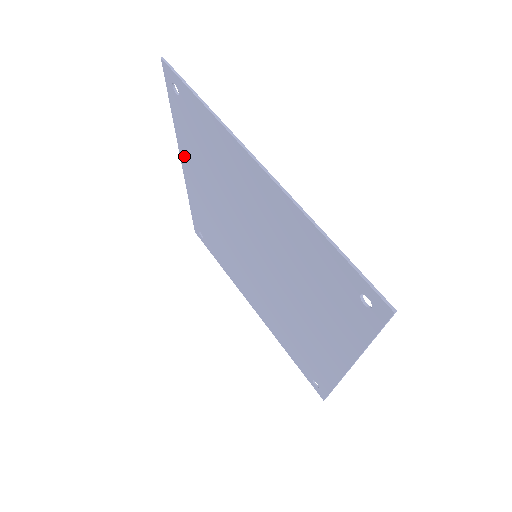
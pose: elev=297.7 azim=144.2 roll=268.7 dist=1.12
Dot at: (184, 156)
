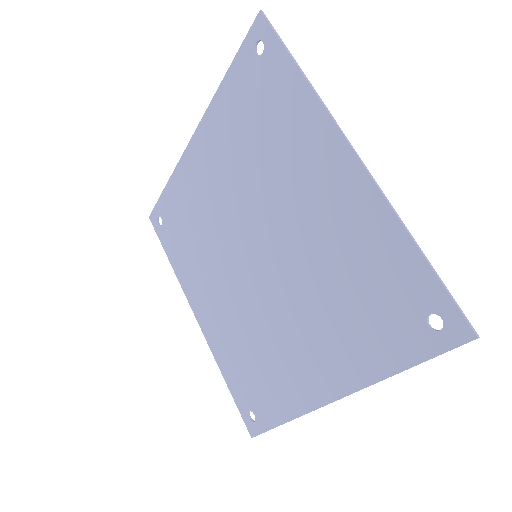
Dot at: (207, 125)
